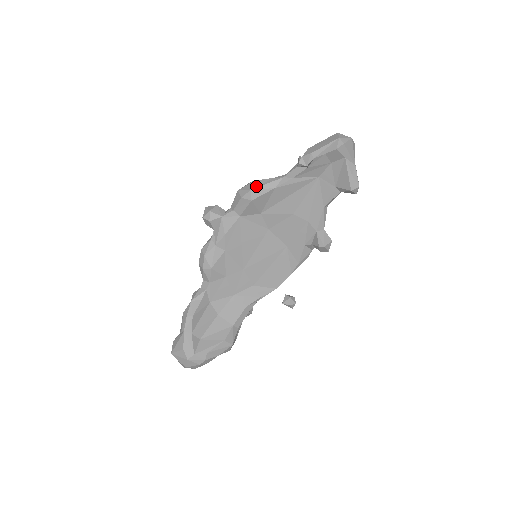
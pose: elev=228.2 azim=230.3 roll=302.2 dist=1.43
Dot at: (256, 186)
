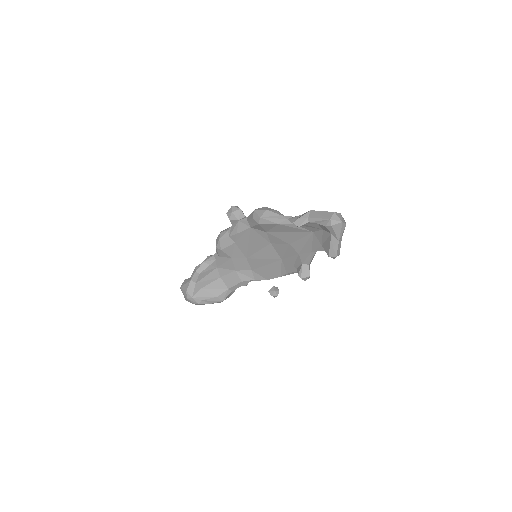
Dot at: (265, 216)
